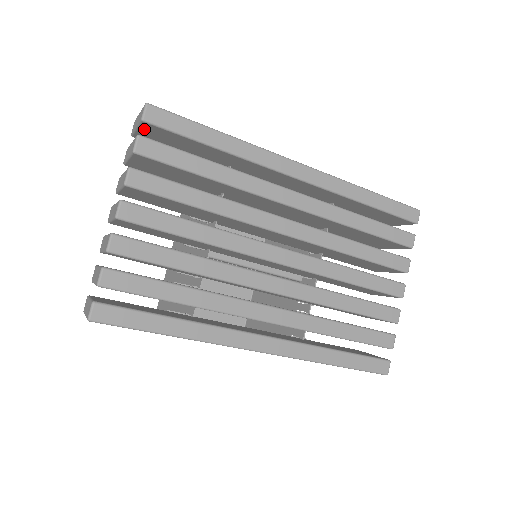
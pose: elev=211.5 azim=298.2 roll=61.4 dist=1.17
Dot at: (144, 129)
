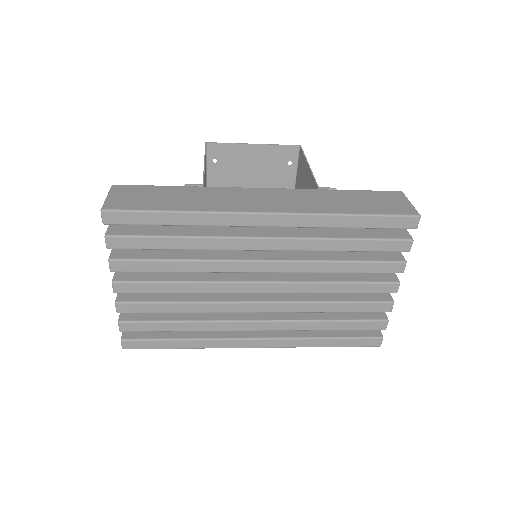
Dot at: occluded
